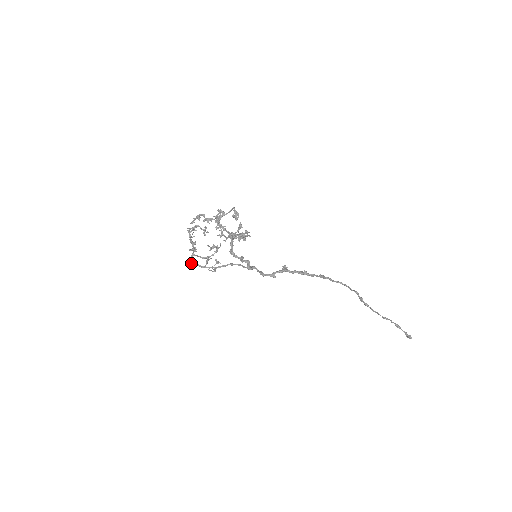
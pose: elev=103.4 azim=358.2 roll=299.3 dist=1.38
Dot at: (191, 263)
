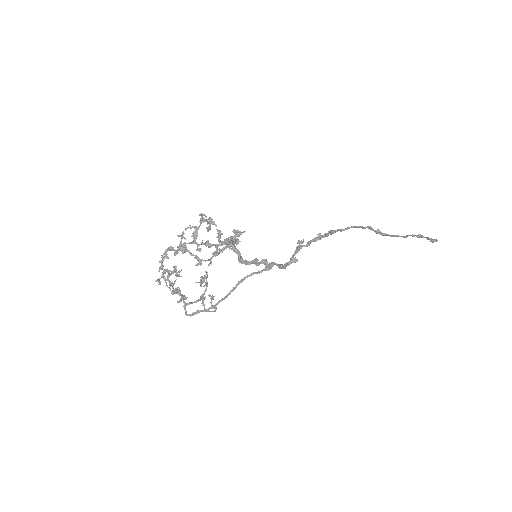
Dot at: (190, 315)
